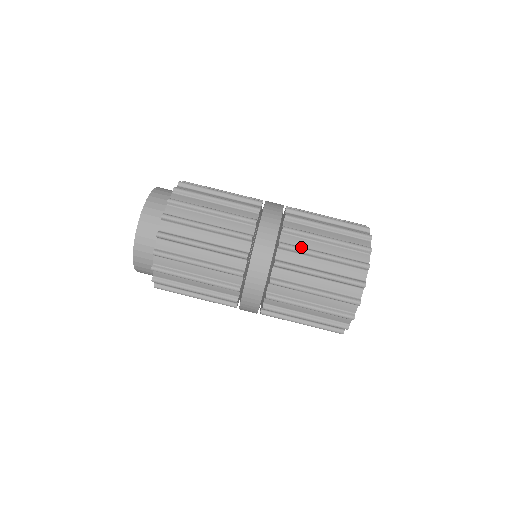
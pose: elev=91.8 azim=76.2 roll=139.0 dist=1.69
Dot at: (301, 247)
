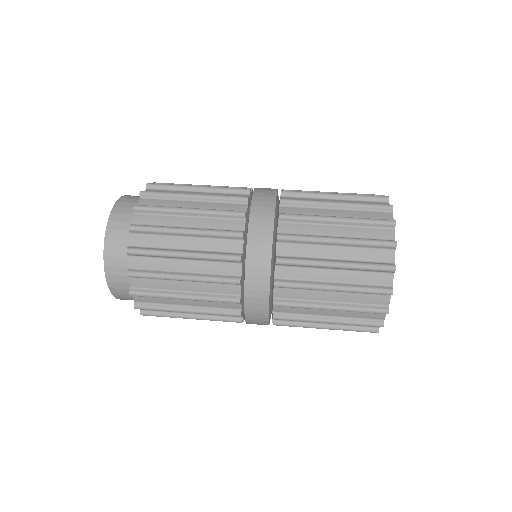
Dot at: (305, 235)
